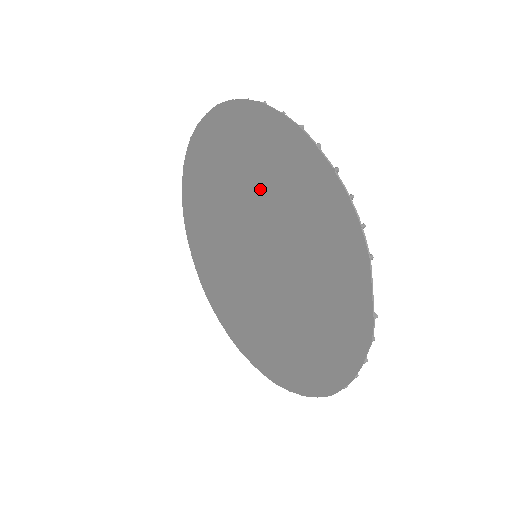
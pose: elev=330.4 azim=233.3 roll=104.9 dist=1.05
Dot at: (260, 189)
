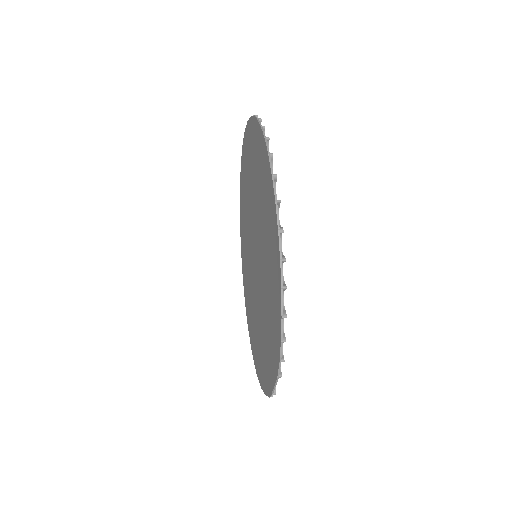
Dot at: (263, 237)
